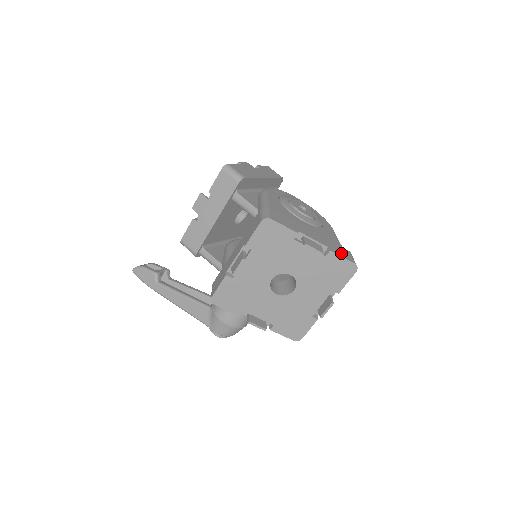
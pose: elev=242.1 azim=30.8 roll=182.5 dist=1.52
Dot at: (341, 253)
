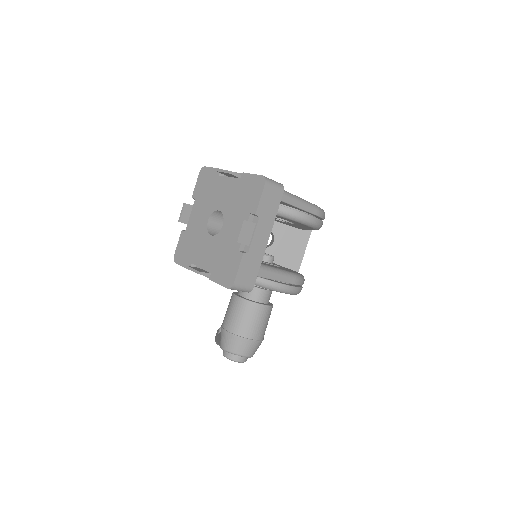
Dot at: occluded
